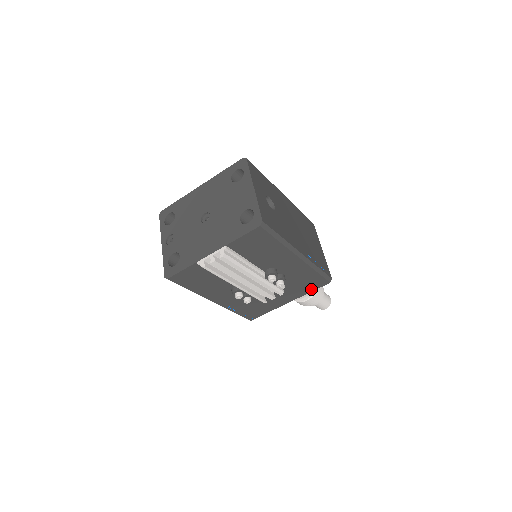
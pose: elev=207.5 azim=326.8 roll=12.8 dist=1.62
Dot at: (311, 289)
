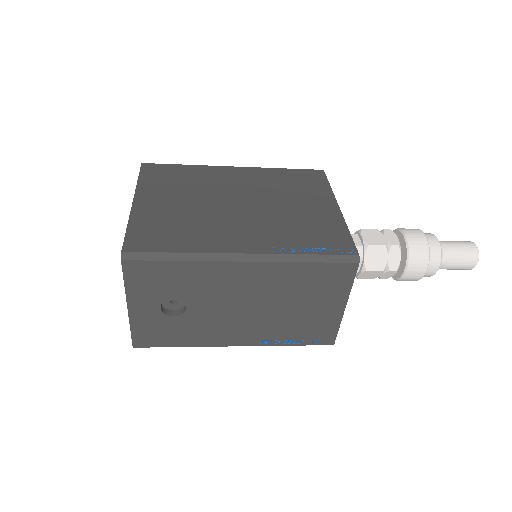
Dot at: occluded
